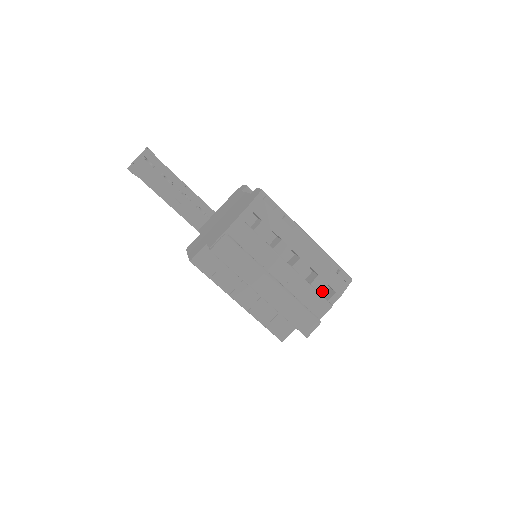
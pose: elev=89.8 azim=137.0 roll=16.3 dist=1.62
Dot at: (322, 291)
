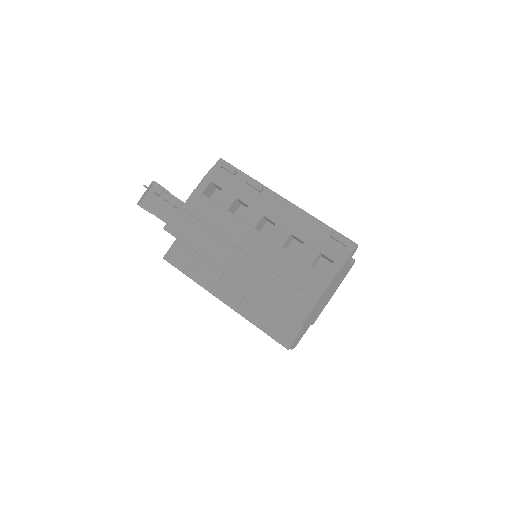
Dot at: (324, 270)
